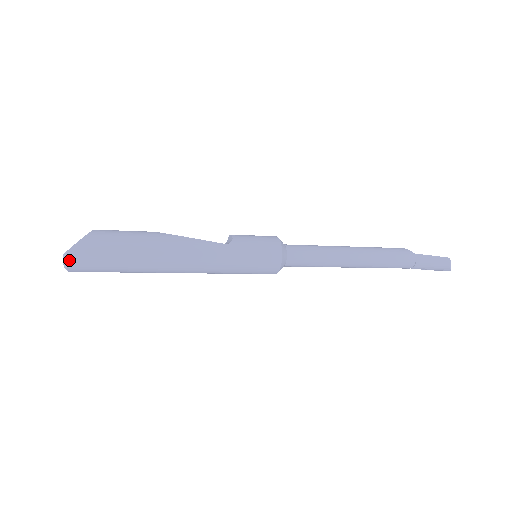
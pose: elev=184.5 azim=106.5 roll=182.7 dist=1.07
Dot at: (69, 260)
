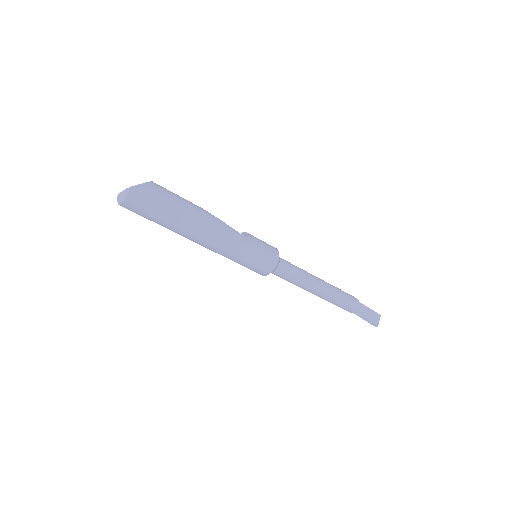
Dot at: (130, 194)
